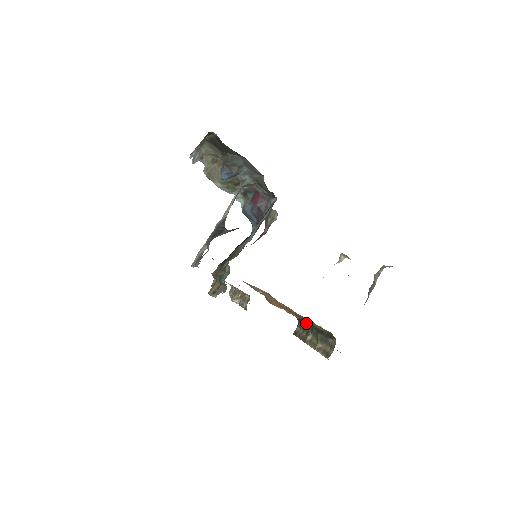
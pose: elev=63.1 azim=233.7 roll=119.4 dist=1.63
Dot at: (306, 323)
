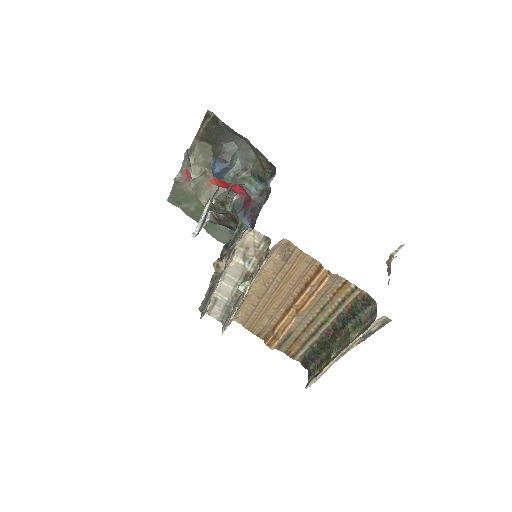
Dot at: (324, 345)
